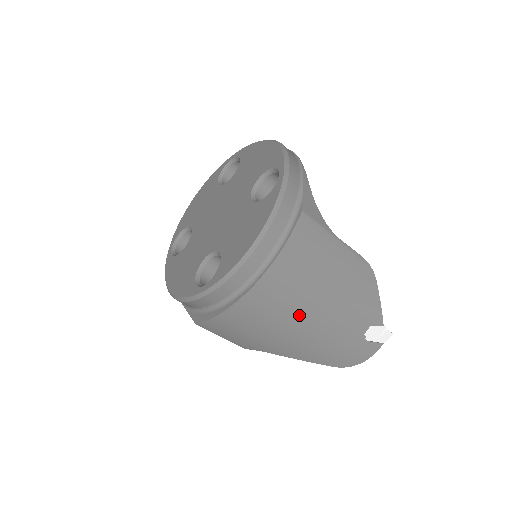
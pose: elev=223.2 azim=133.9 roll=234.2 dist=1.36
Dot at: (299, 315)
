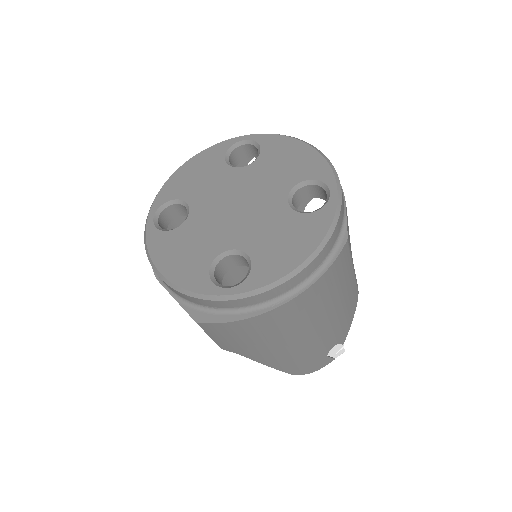
Dot at: (300, 331)
